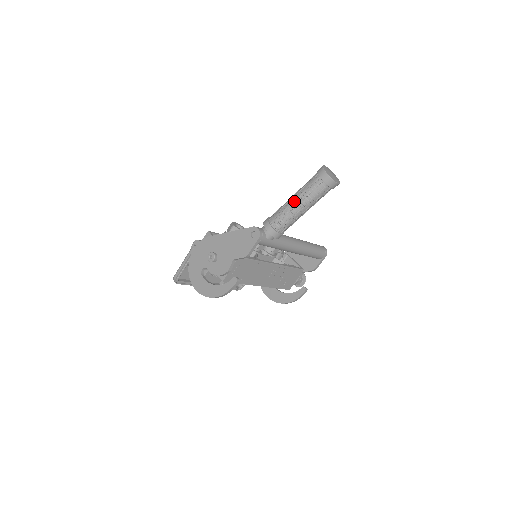
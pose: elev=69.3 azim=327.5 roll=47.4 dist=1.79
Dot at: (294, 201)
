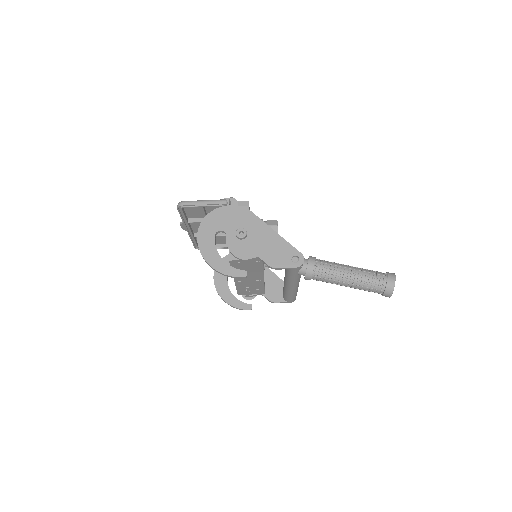
Dot at: (350, 273)
